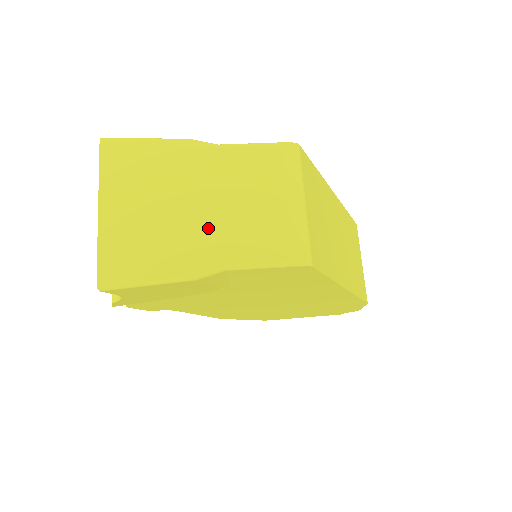
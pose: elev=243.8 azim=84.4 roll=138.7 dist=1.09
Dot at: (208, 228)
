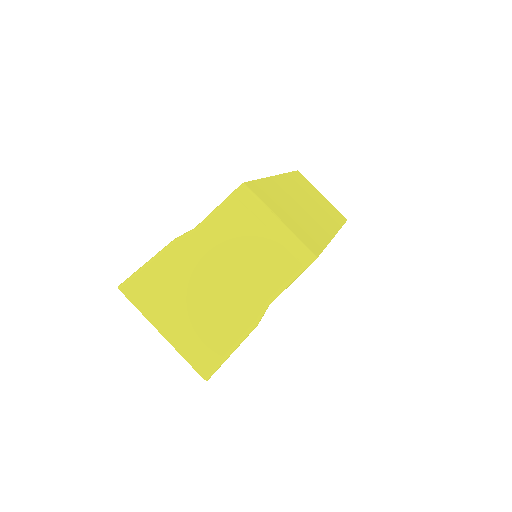
Dot at: (237, 289)
